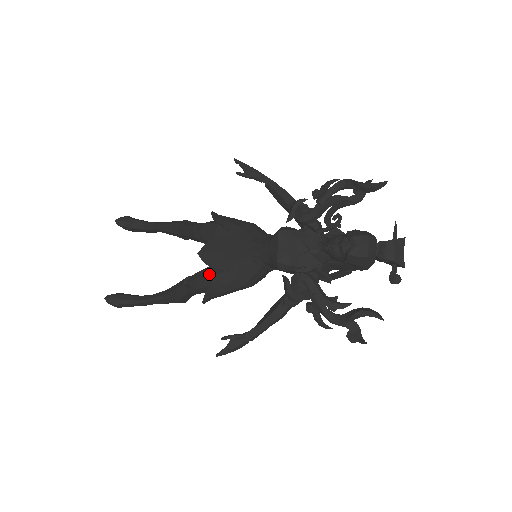
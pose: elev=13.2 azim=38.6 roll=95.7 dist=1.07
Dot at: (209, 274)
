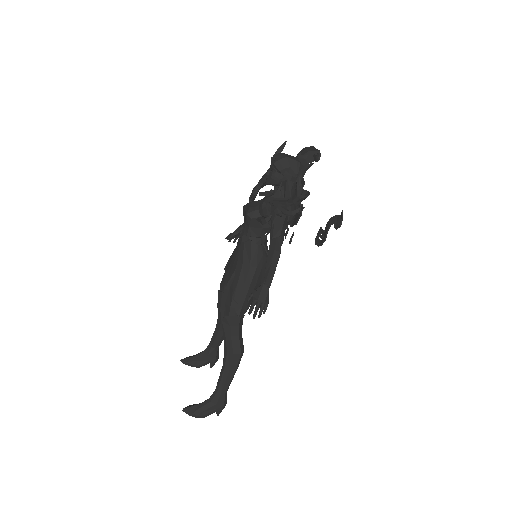
Dot at: occluded
